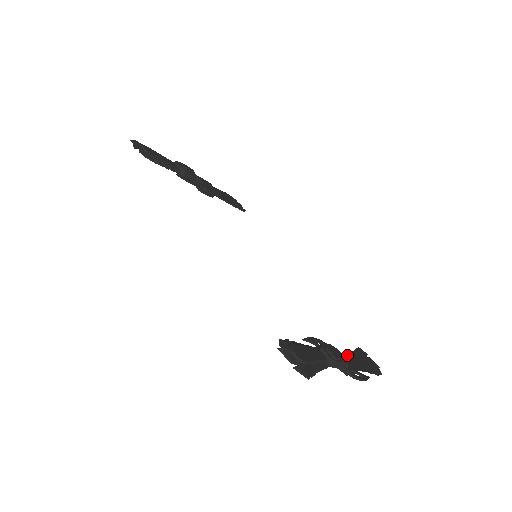
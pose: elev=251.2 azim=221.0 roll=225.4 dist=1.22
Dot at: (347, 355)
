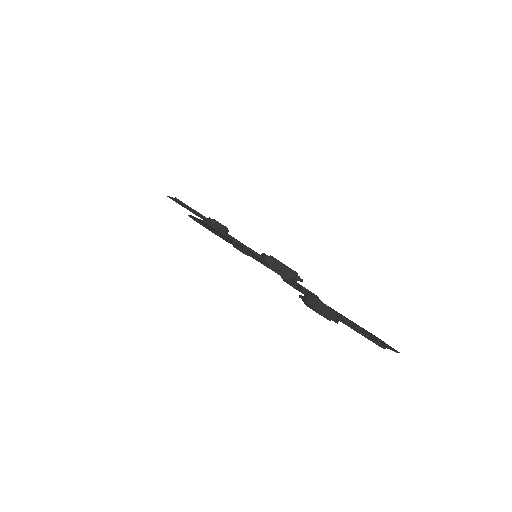
Dot at: occluded
